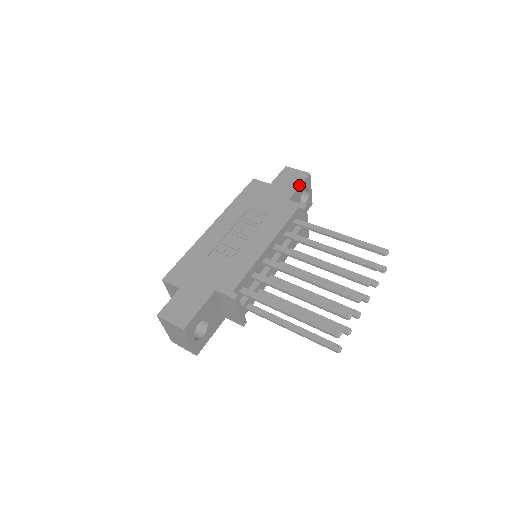
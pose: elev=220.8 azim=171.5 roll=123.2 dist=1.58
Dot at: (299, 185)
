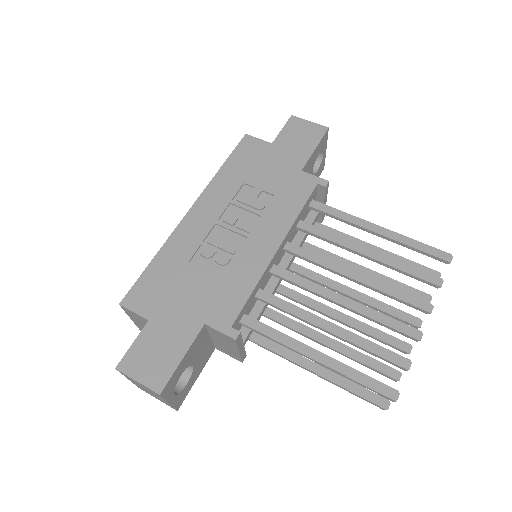
Dot at: (314, 147)
